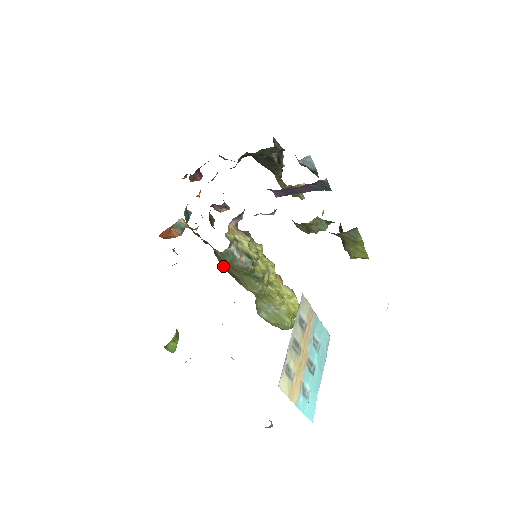
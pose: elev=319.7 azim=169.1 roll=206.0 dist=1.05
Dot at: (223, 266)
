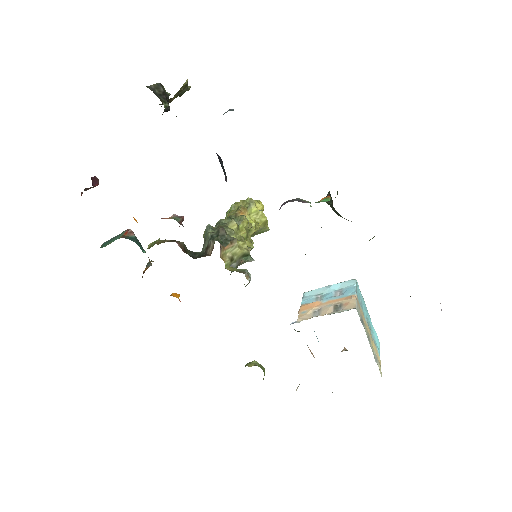
Dot at: occluded
